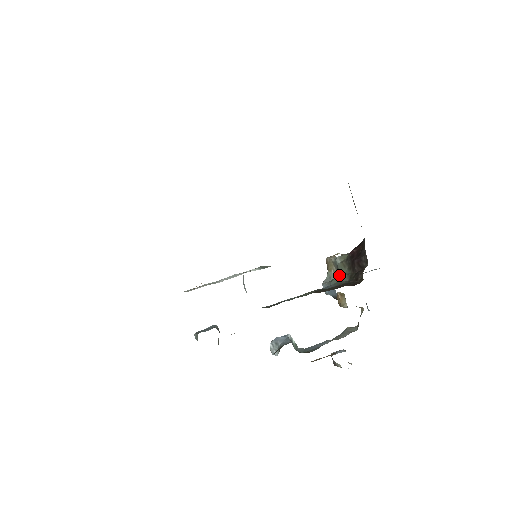
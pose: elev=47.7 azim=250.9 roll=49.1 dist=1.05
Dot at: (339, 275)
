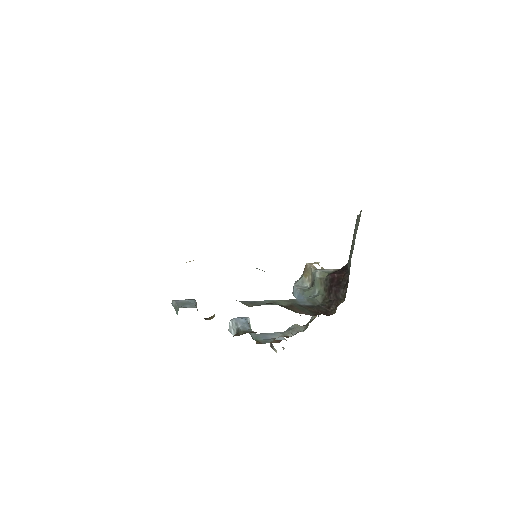
Dot at: (313, 288)
